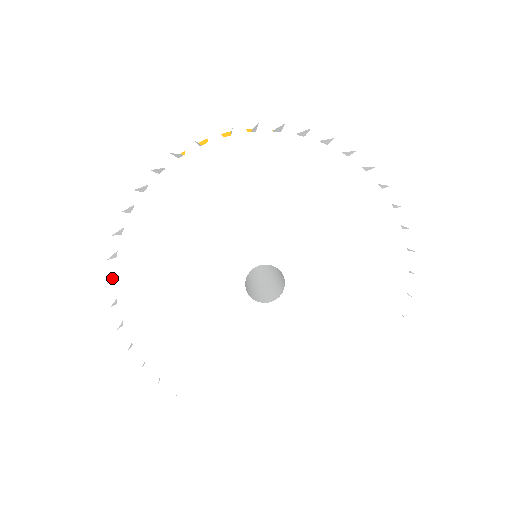
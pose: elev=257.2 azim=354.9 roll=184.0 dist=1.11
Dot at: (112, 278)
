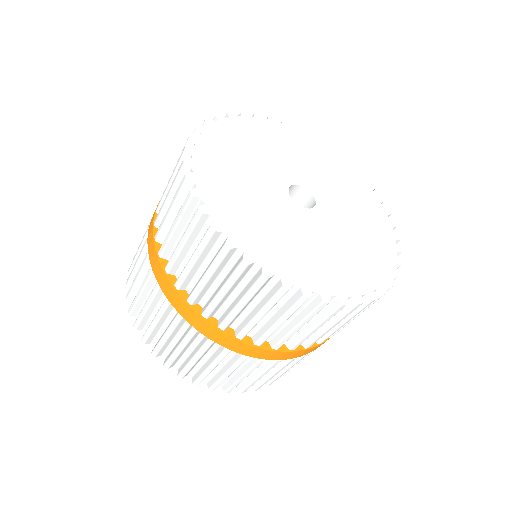
Dot at: (253, 283)
